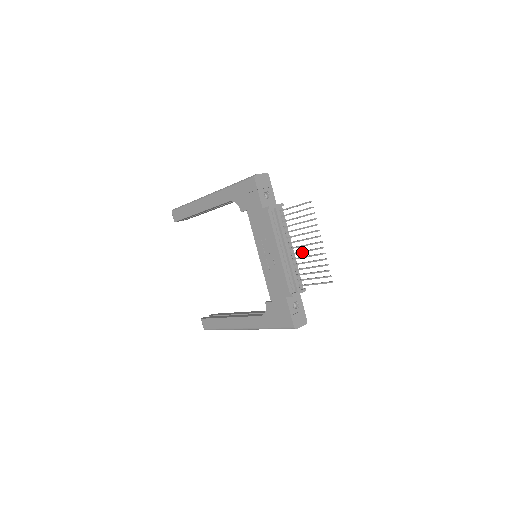
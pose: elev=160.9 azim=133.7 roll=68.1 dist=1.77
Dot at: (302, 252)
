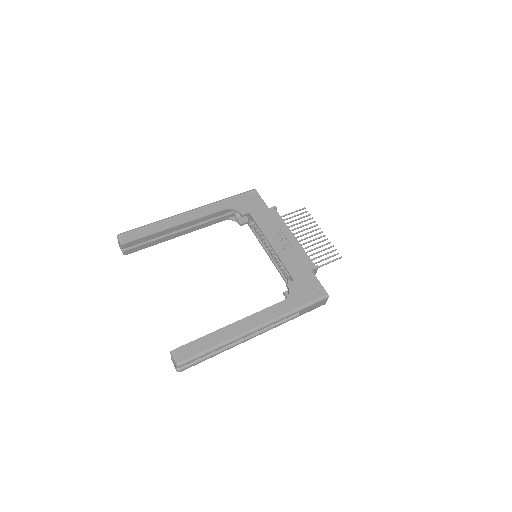
Dot at: (306, 243)
